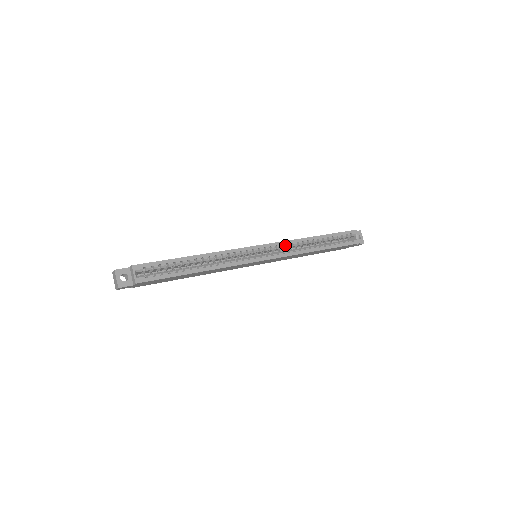
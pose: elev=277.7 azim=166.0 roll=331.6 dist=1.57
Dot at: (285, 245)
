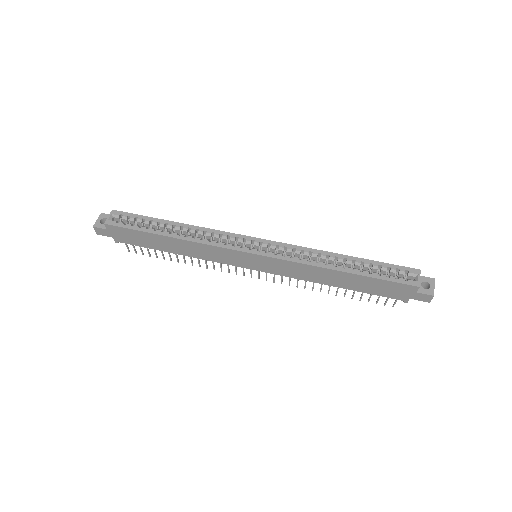
Dot at: (291, 249)
